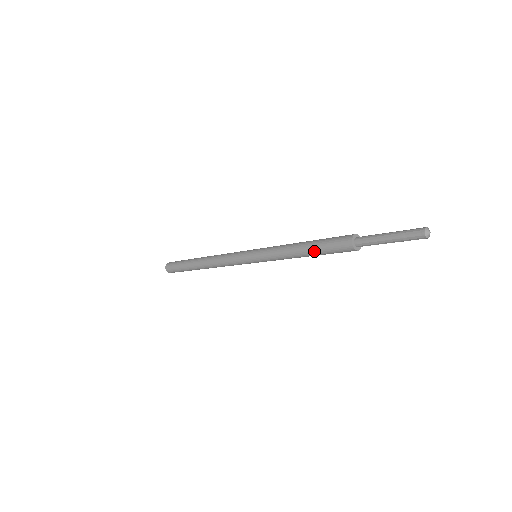
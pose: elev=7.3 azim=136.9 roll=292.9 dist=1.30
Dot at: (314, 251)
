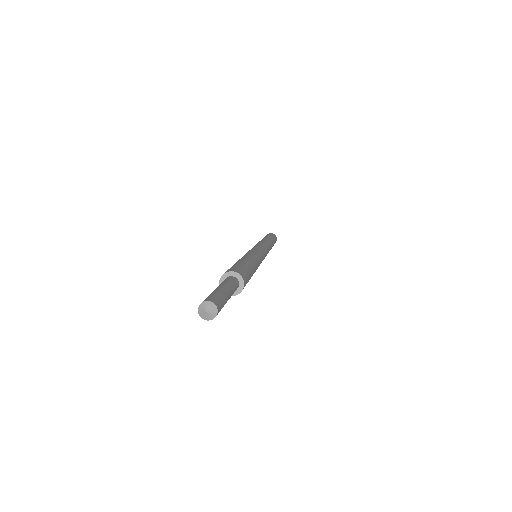
Dot at: occluded
